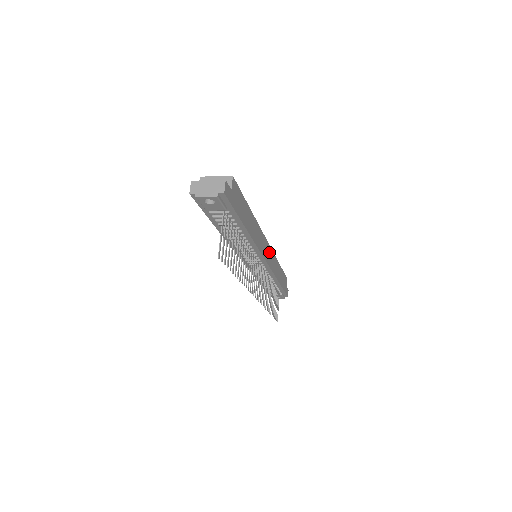
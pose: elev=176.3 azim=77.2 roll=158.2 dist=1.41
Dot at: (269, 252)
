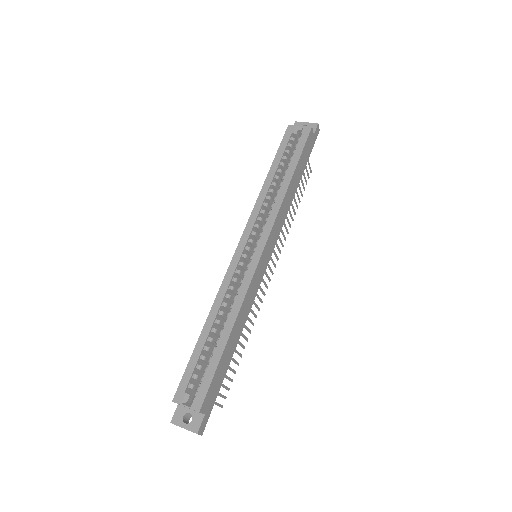
Dot at: (269, 244)
